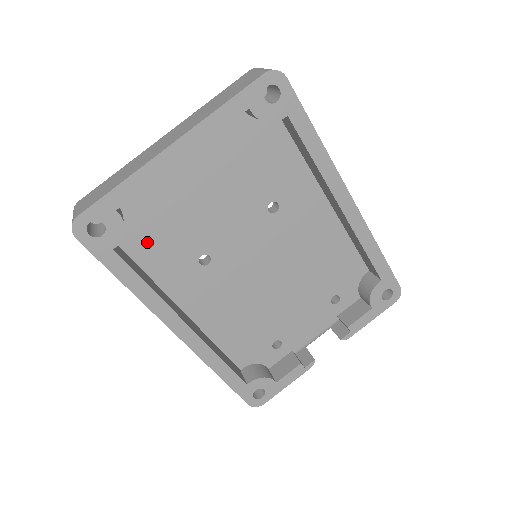
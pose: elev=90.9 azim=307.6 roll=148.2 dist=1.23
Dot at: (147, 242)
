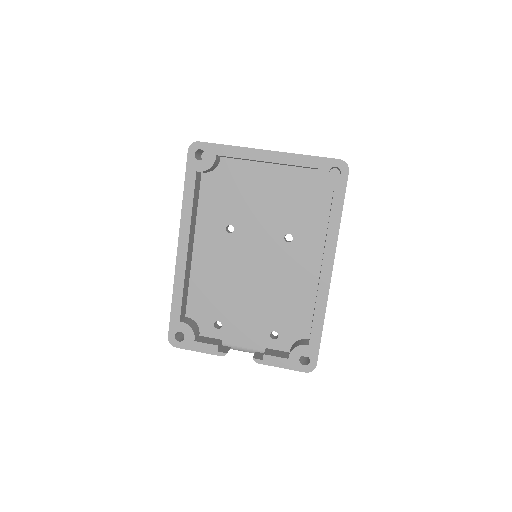
Dot at: (214, 190)
